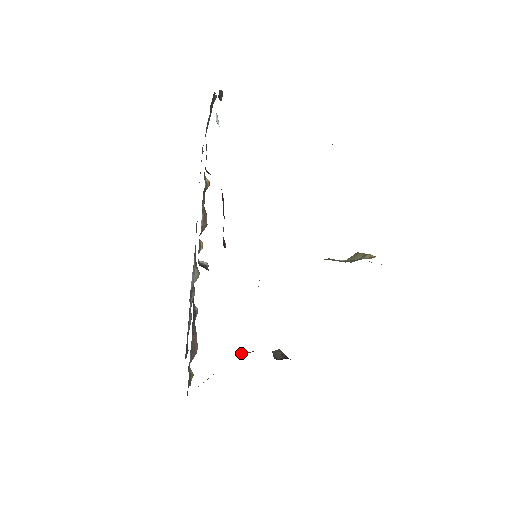
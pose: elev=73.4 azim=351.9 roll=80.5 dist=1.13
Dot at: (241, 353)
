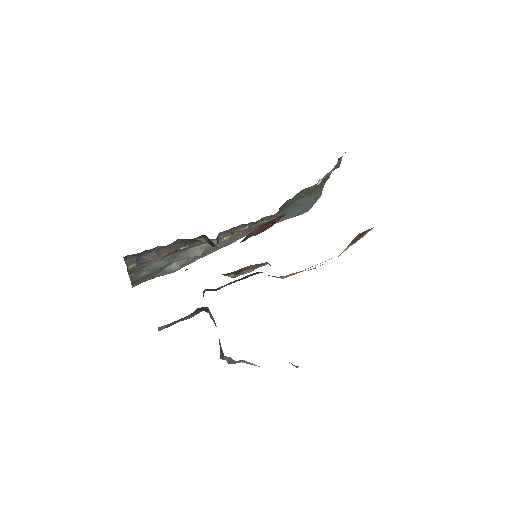
Dot at: occluded
